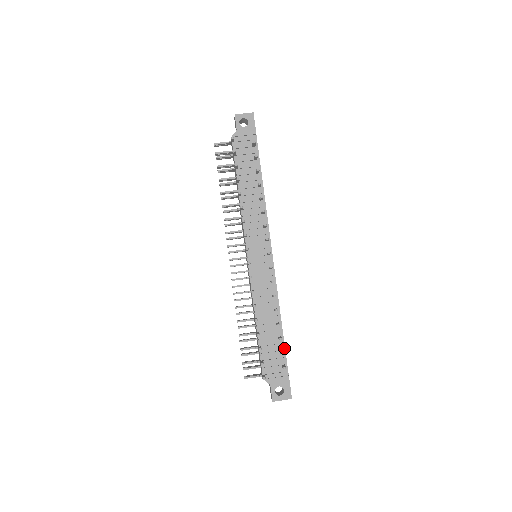
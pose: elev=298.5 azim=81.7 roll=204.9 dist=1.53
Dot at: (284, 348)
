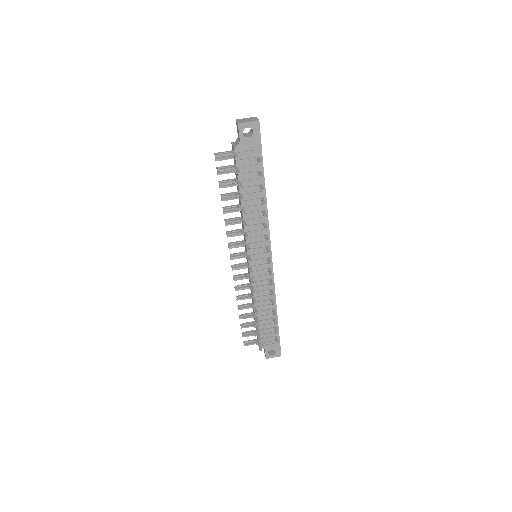
Dot at: (277, 325)
